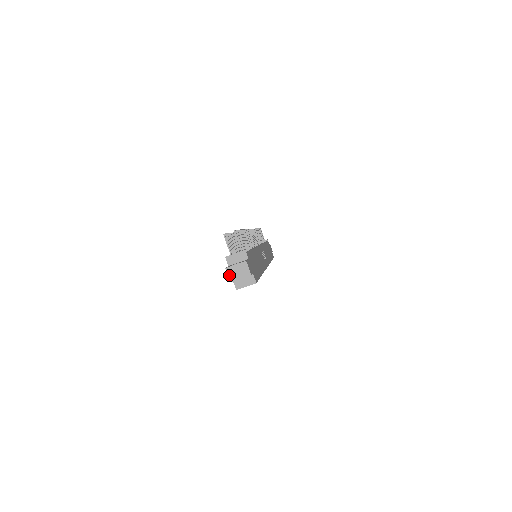
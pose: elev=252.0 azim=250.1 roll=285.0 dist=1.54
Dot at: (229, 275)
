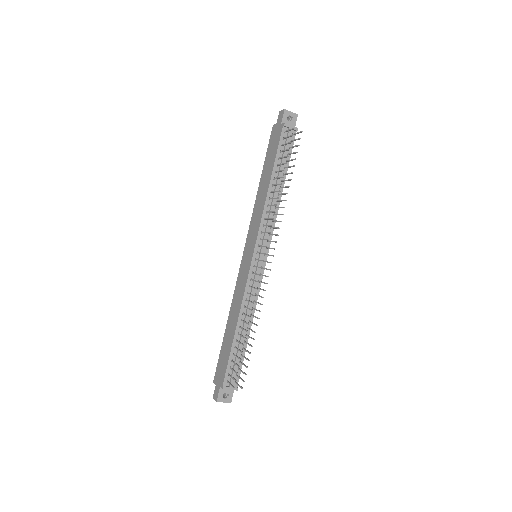
Dot at: (215, 400)
